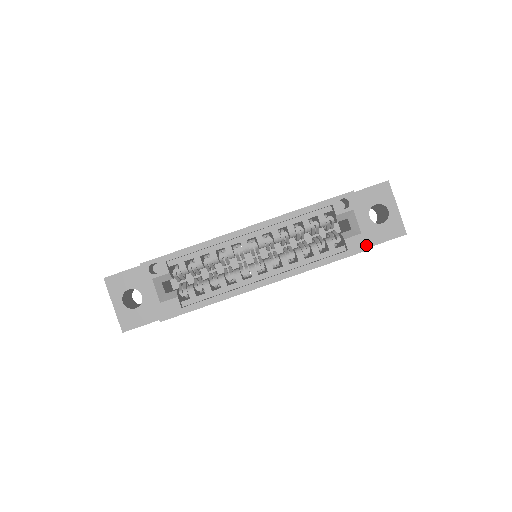
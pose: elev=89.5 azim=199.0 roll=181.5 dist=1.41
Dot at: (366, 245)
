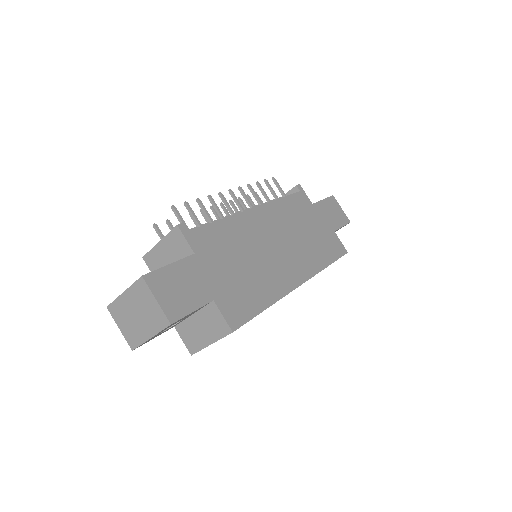
Dot at: occluded
